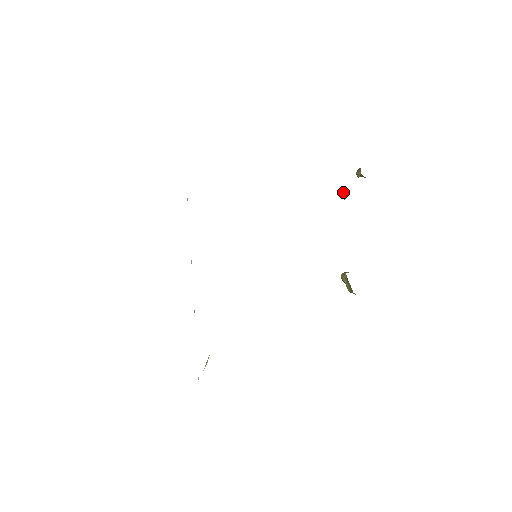
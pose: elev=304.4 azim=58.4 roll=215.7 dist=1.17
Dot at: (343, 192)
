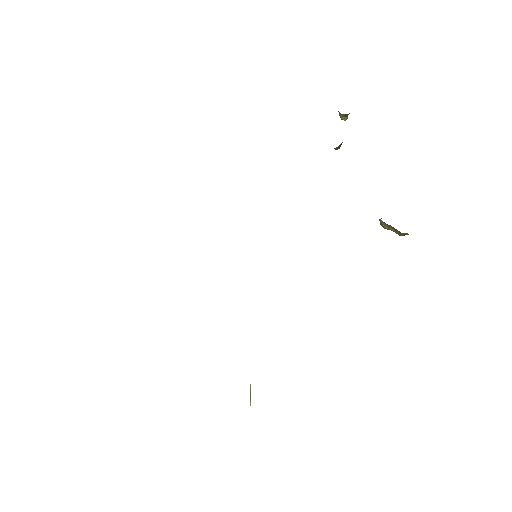
Dot at: occluded
